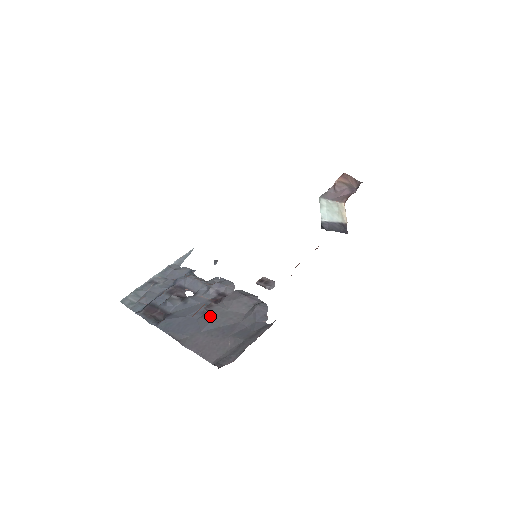
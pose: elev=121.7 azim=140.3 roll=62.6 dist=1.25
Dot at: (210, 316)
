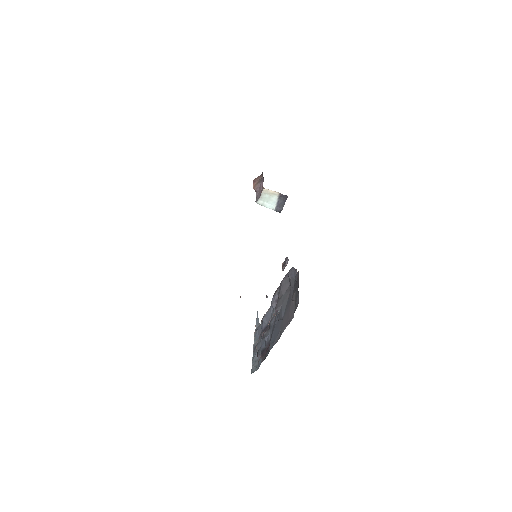
Dot at: (280, 310)
